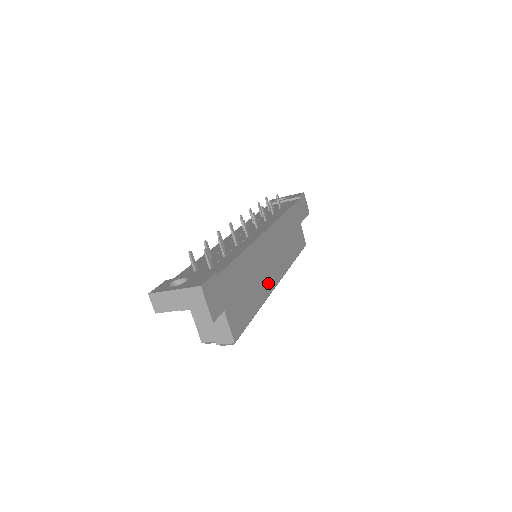
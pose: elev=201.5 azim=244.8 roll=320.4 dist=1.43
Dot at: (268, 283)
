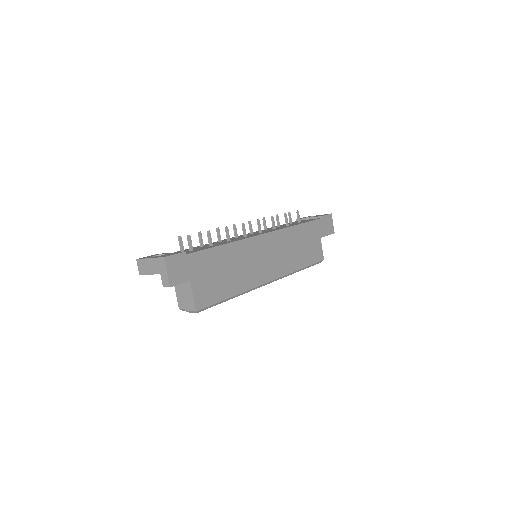
Dot at: (255, 278)
